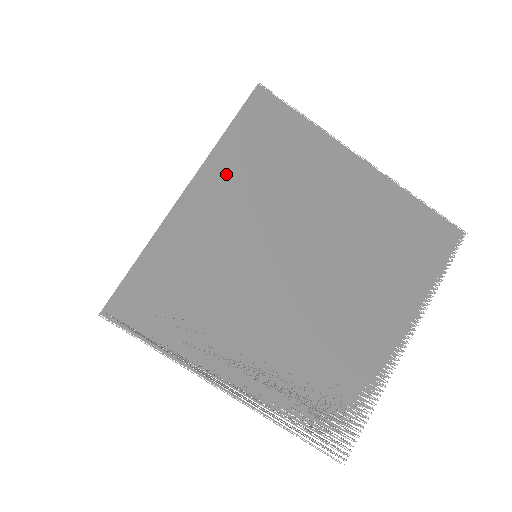
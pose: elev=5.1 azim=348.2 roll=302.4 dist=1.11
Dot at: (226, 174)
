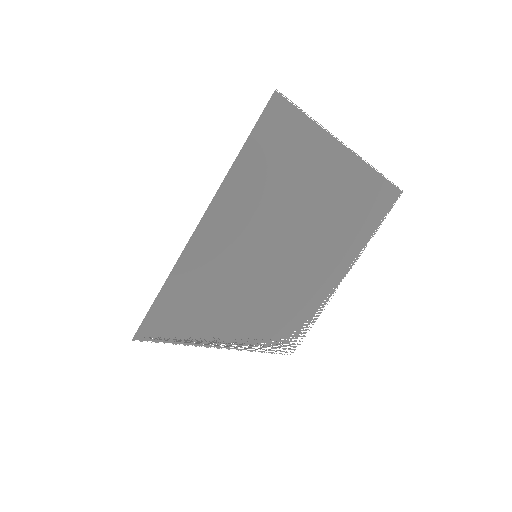
Dot at: (238, 196)
